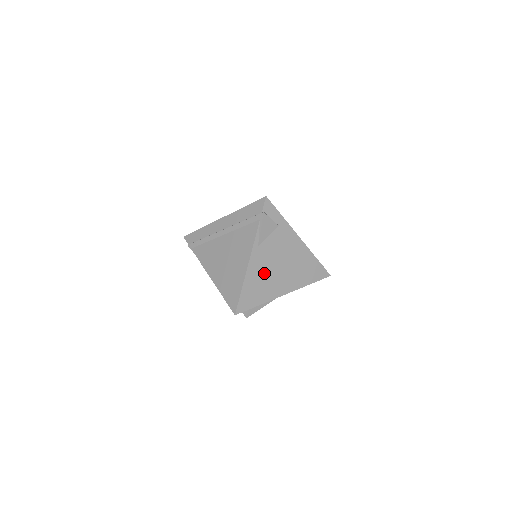
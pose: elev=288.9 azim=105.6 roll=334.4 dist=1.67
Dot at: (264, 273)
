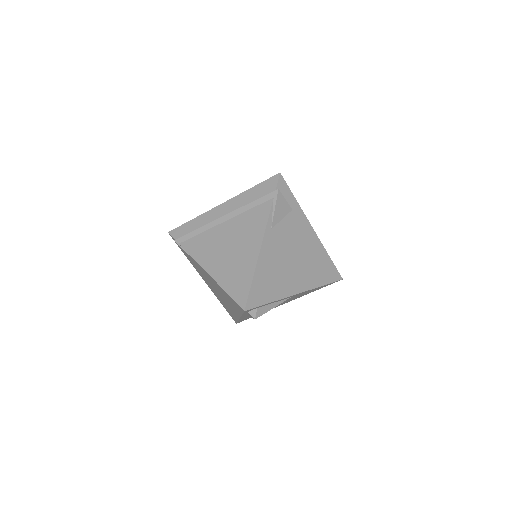
Dot at: (277, 263)
